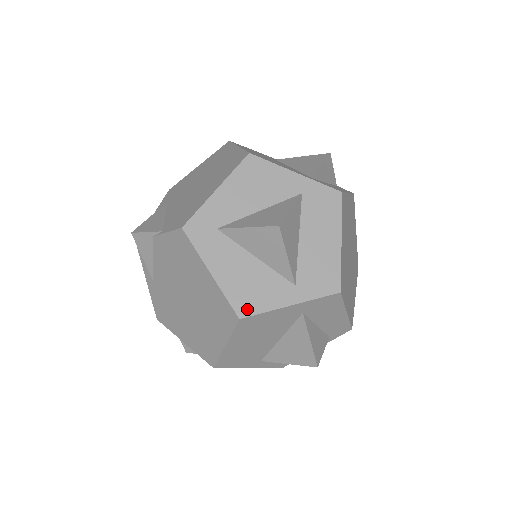
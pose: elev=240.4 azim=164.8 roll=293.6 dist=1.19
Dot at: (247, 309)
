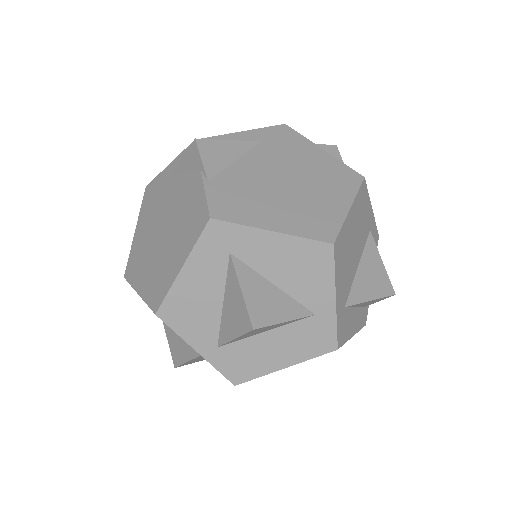
Dot at: (169, 317)
